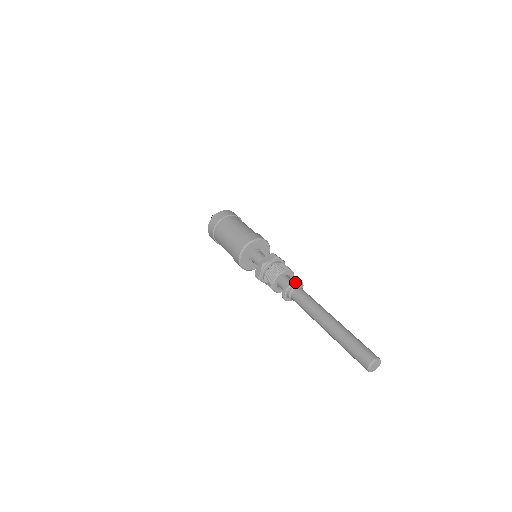
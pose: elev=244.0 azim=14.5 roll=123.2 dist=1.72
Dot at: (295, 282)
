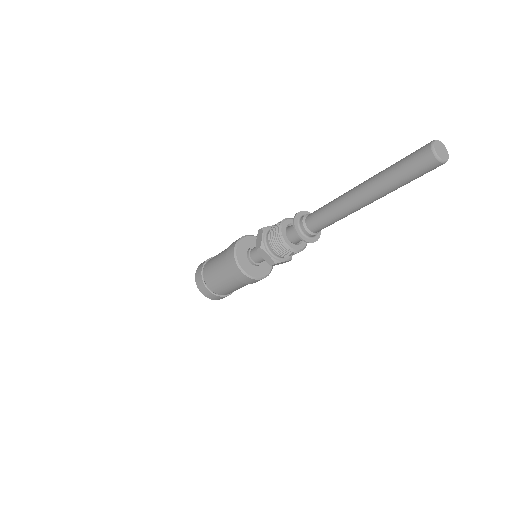
Dot at: (298, 218)
